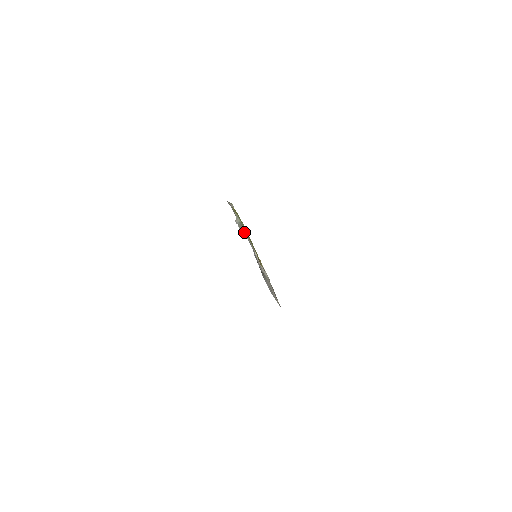
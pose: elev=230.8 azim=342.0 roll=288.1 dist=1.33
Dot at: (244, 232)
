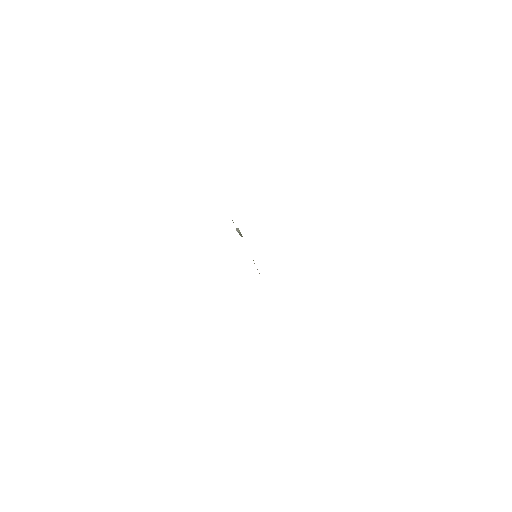
Dot at: occluded
